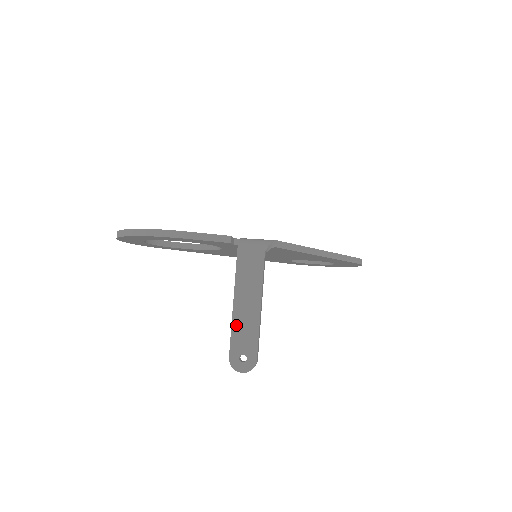
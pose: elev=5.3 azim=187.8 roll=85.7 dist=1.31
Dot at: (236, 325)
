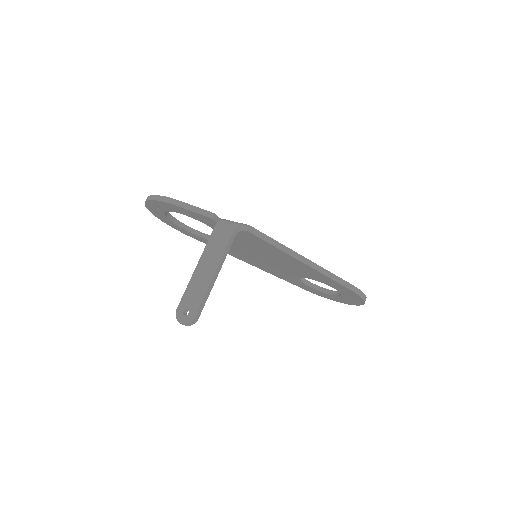
Dot at: (192, 284)
